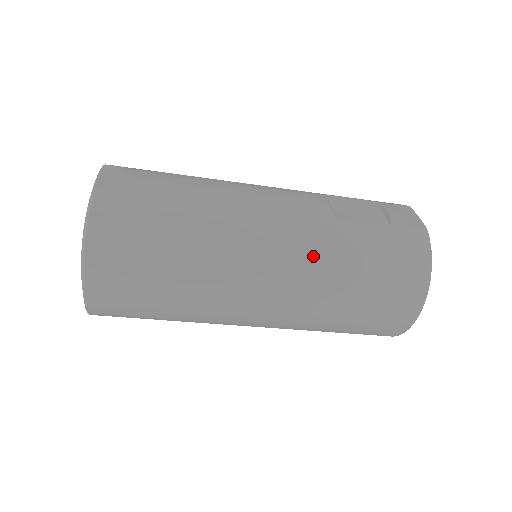
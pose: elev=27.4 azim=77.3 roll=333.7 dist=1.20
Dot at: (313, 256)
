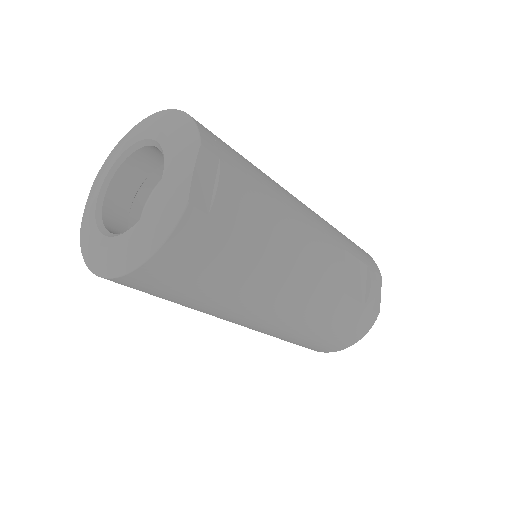
Dot at: (307, 317)
